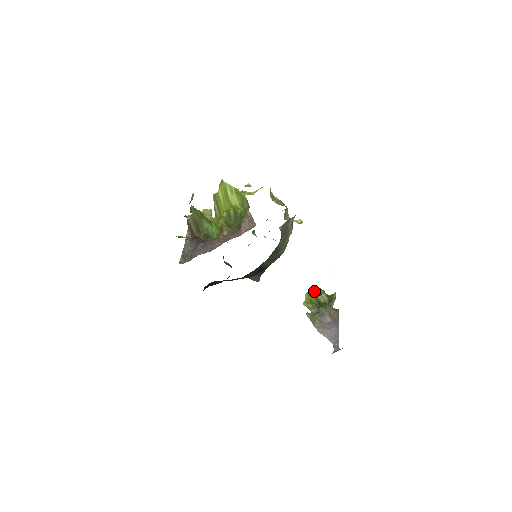
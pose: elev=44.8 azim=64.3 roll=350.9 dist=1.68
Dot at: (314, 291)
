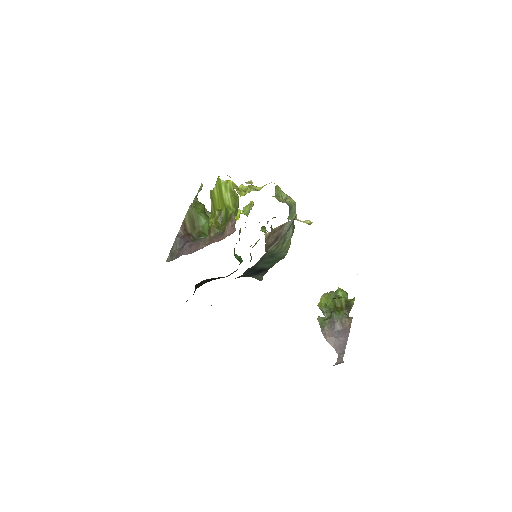
Dot at: (334, 292)
